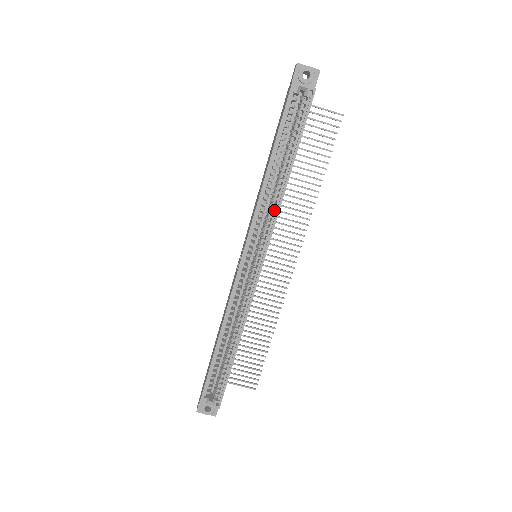
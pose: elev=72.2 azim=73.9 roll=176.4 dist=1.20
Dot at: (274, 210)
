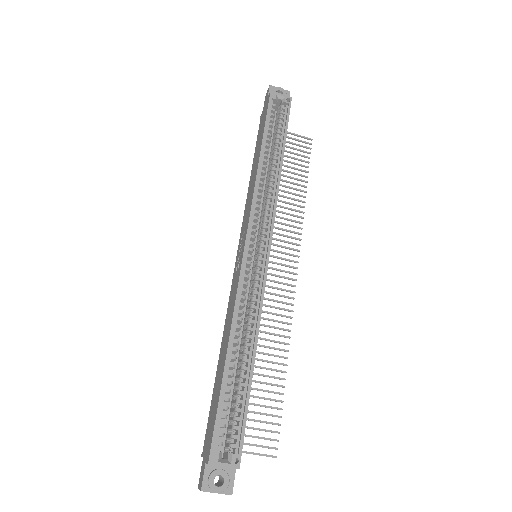
Dot at: (272, 196)
